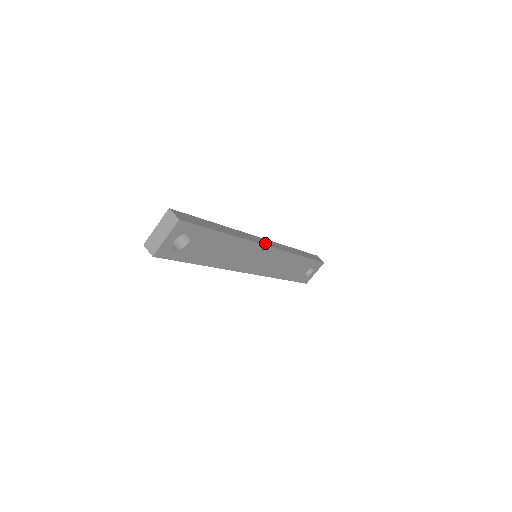
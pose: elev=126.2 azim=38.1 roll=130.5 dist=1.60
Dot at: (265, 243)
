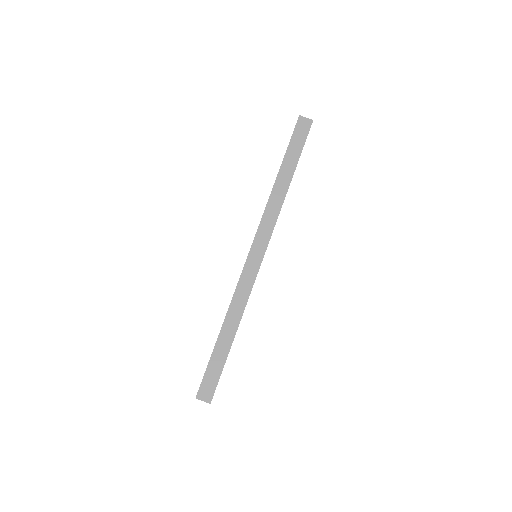
Dot at: (257, 262)
